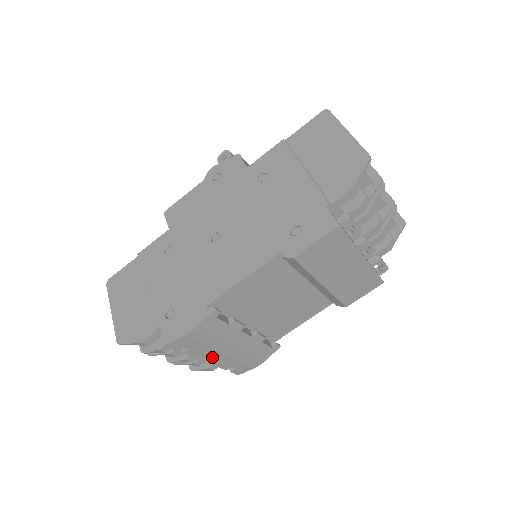
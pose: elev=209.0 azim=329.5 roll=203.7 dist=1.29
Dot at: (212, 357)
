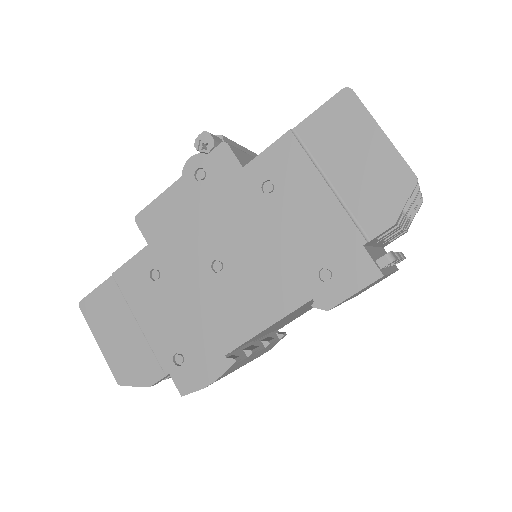
Dot at: occluded
